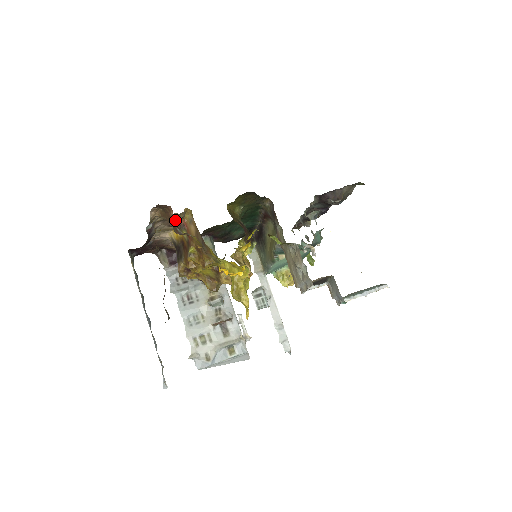
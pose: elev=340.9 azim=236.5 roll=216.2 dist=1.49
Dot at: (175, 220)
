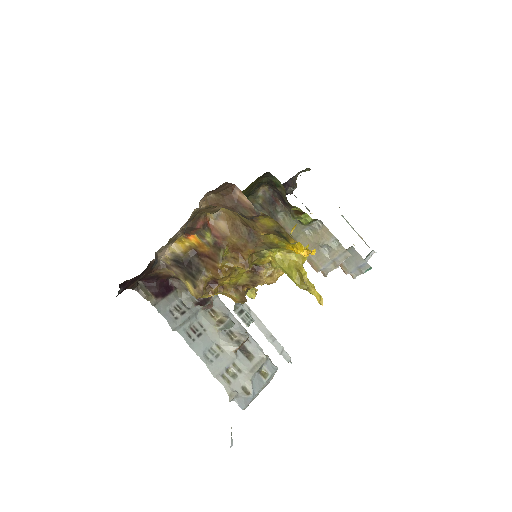
Dot at: (247, 199)
